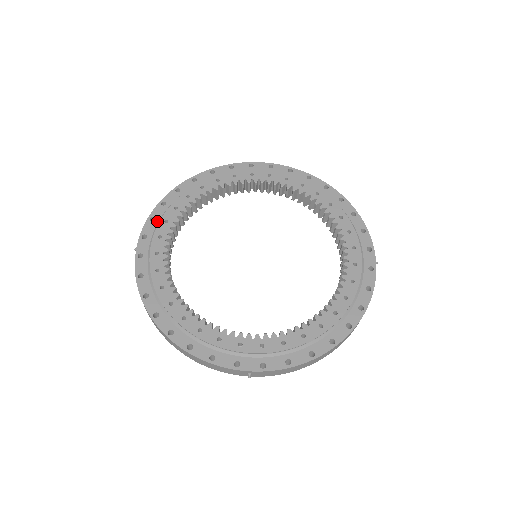
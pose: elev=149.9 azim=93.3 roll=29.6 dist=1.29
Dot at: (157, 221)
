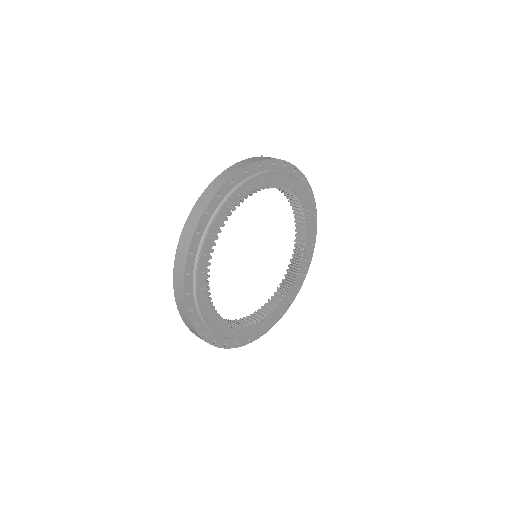
Dot at: (195, 255)
